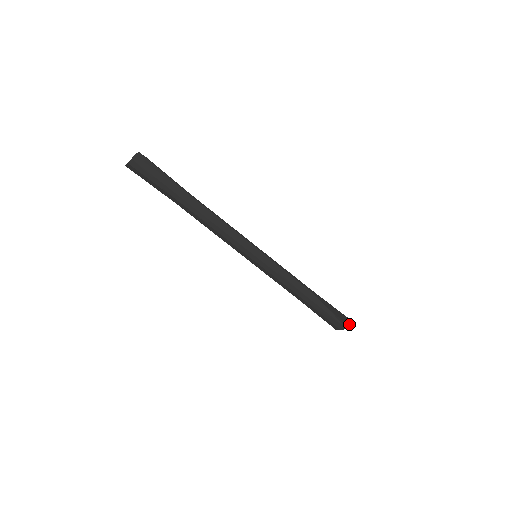
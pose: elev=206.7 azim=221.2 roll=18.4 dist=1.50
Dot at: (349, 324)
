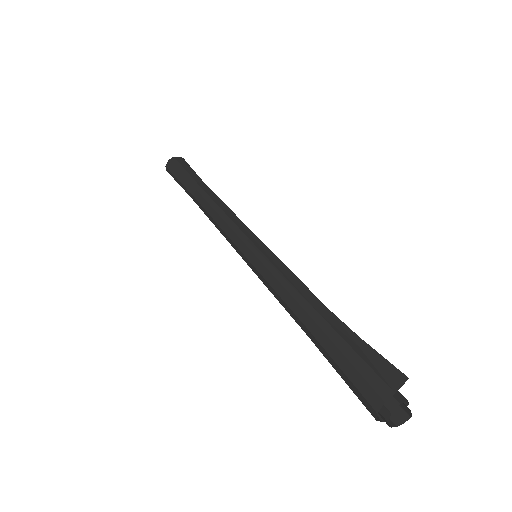
Dot at: (402, 379)
